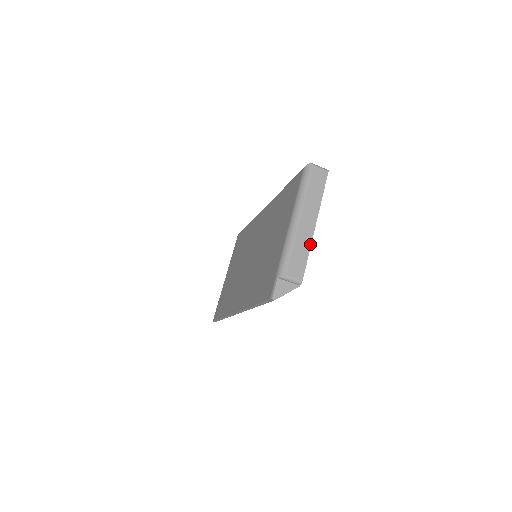
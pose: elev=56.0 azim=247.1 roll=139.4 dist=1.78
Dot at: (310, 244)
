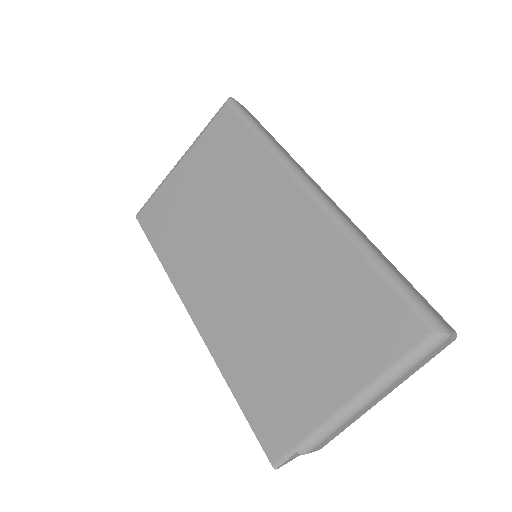
Dot at: occluded
